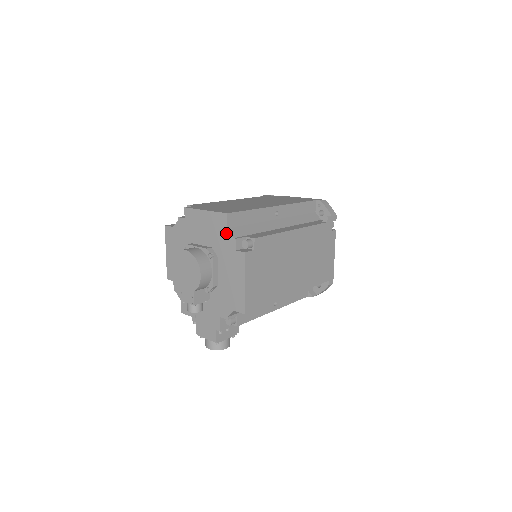
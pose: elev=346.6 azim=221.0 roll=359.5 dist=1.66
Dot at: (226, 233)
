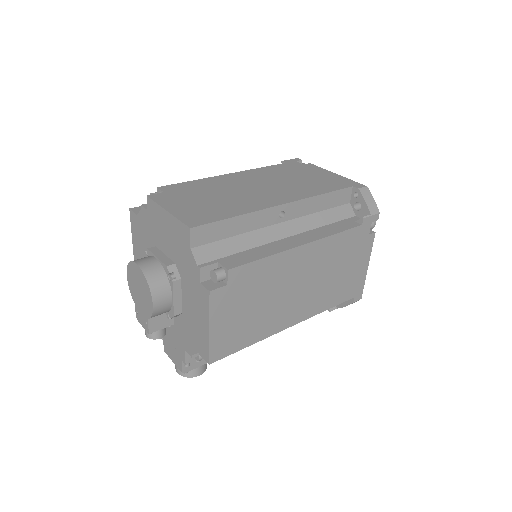
Dot at: (189, 254)
